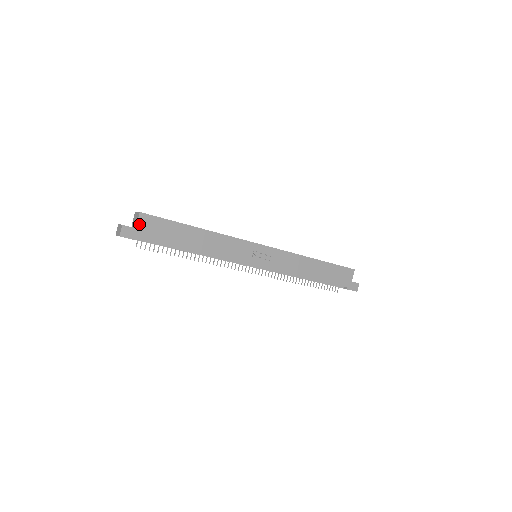
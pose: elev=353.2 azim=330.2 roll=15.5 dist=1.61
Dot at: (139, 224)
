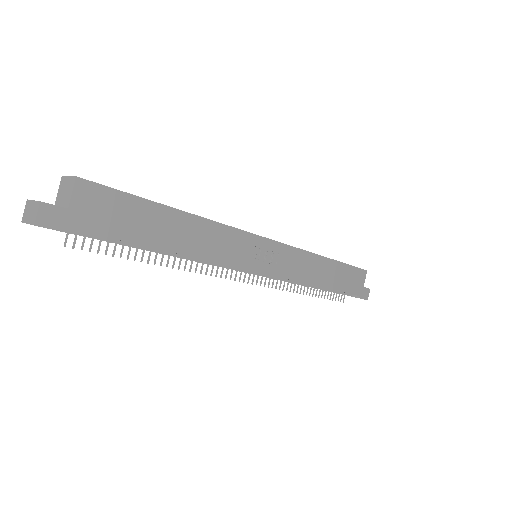
Dot at: (75, 201)
